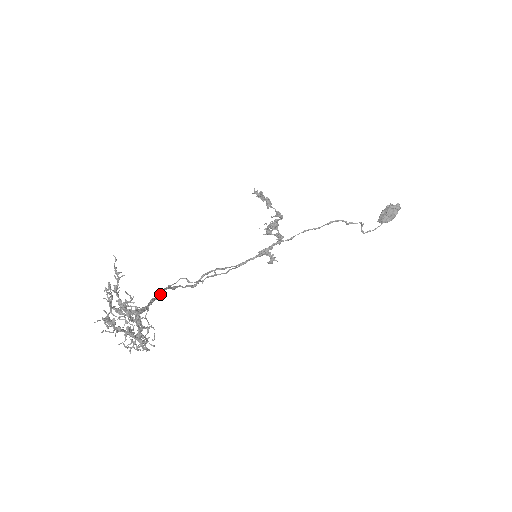
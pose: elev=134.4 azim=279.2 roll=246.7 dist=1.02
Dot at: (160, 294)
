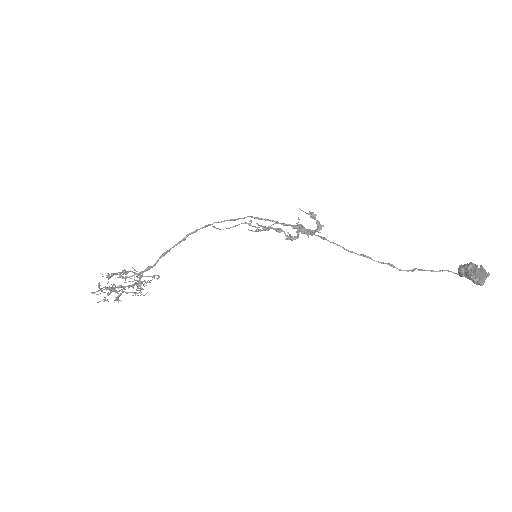
Dot at: (181, 241)
